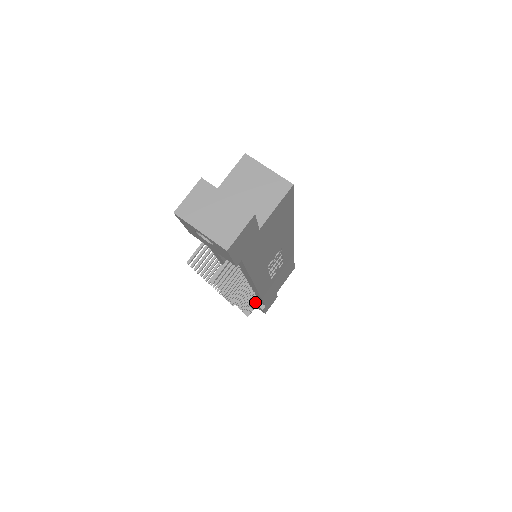
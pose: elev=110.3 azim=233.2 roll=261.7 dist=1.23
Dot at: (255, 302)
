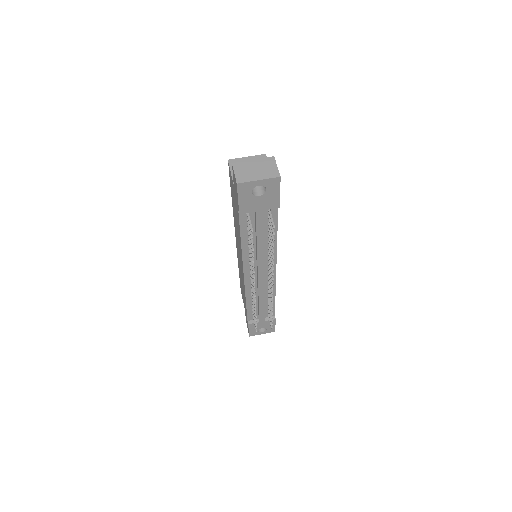
Dot at: occluded
